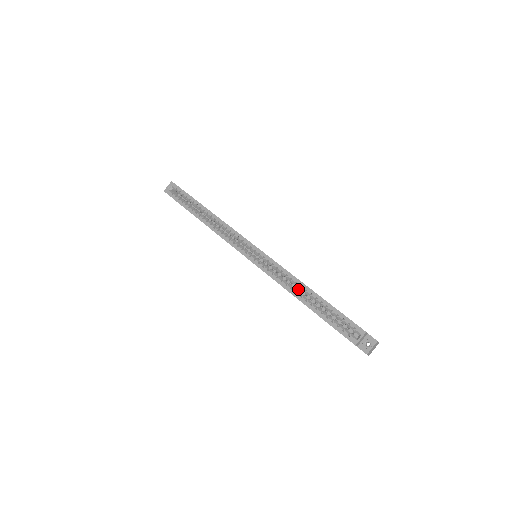
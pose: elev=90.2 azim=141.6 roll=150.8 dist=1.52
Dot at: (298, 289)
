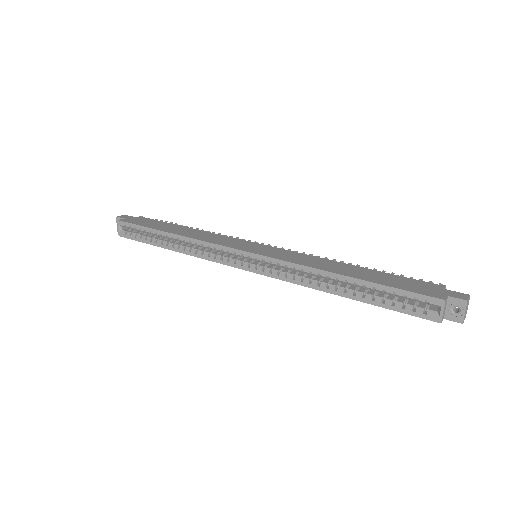
Dot at: occluded
